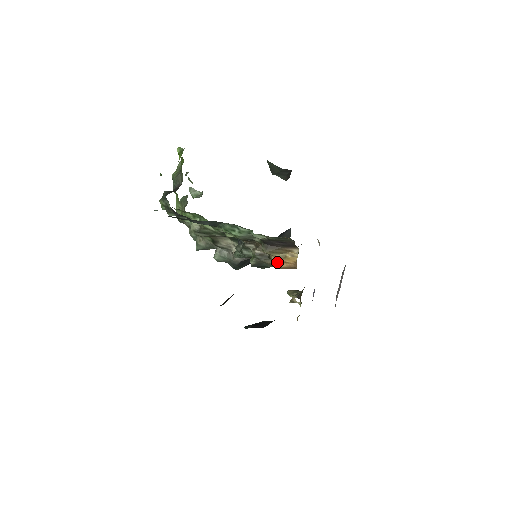
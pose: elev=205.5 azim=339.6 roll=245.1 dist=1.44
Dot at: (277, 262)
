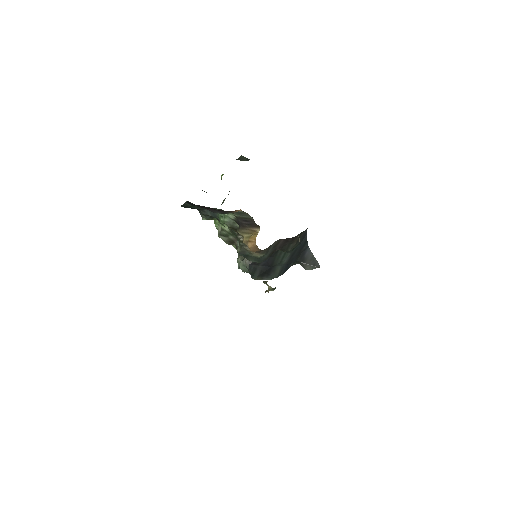
Dot at: (247, 243)
